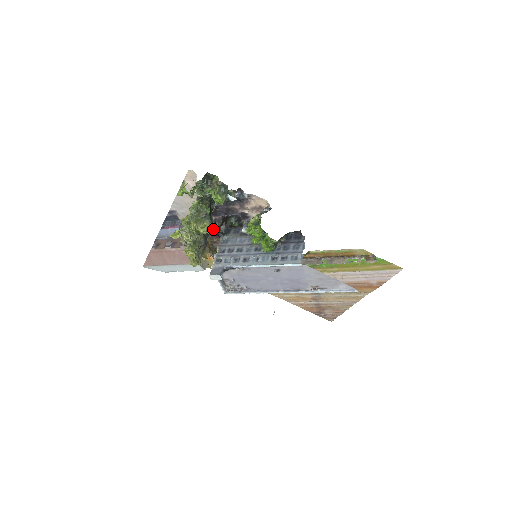
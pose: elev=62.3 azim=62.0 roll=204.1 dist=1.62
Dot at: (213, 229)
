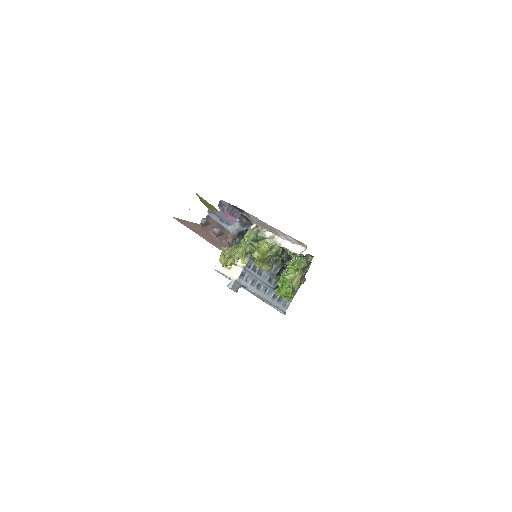
Dot at: occluded
